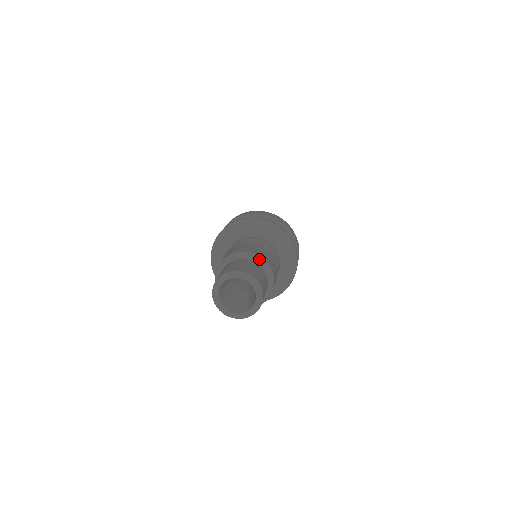
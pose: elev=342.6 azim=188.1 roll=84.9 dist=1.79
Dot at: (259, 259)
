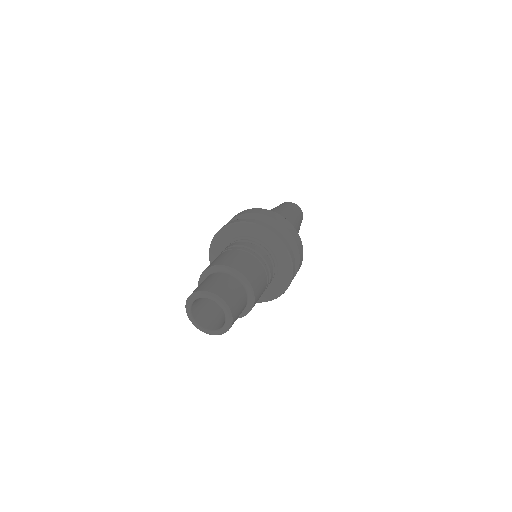
Dot at: (252, 295)
